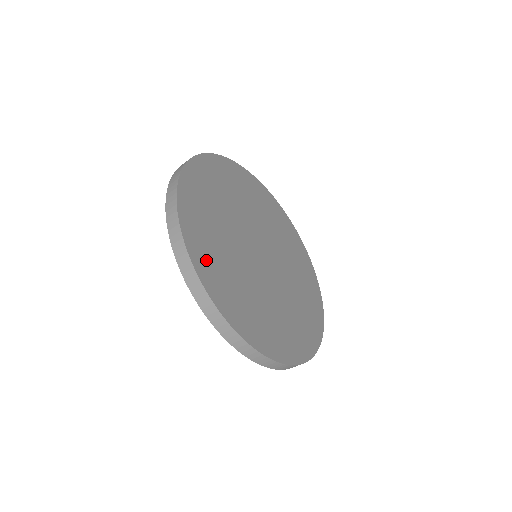
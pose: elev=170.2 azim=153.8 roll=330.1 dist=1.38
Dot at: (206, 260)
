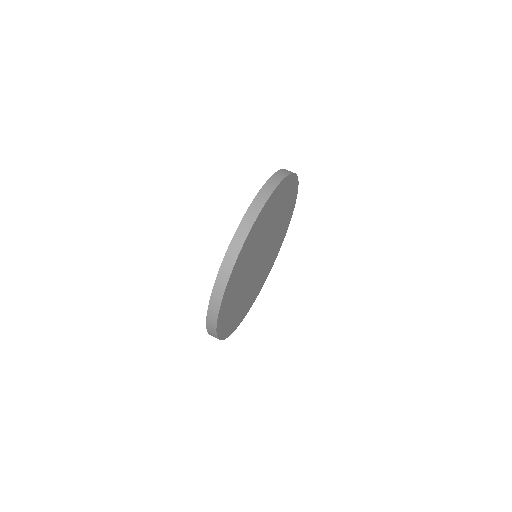
Dot at: (225, 310)
